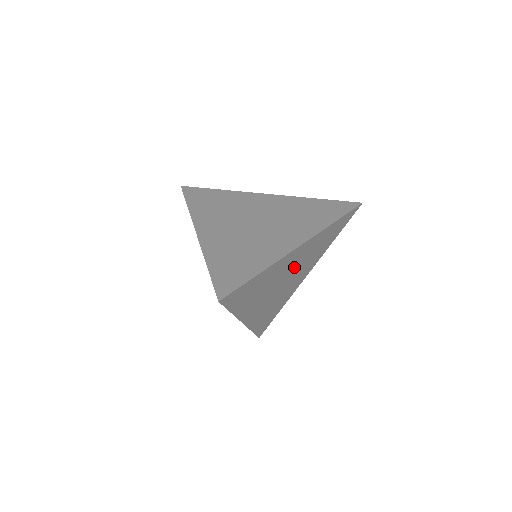
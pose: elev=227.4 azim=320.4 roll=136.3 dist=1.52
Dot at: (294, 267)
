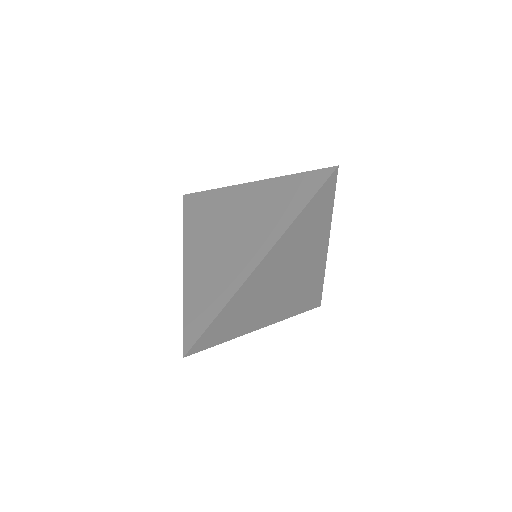
Dot at: (283, 268)
